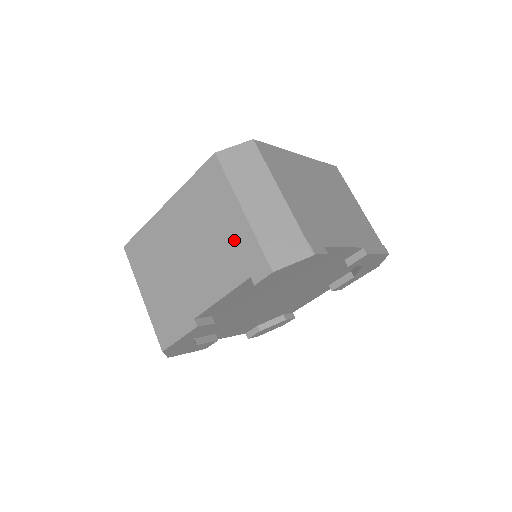
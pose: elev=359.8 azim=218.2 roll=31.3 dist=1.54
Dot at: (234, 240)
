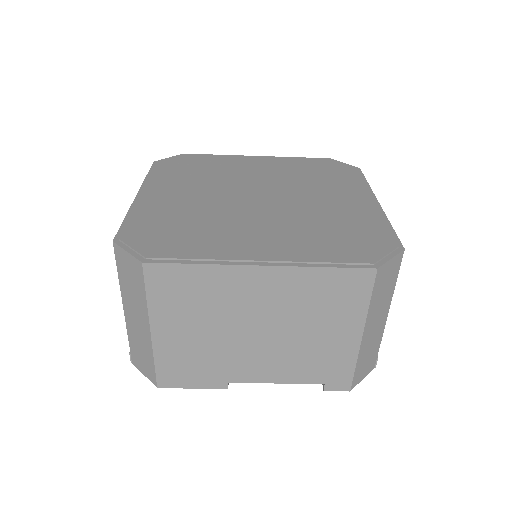
Dot at: (332, 353)
